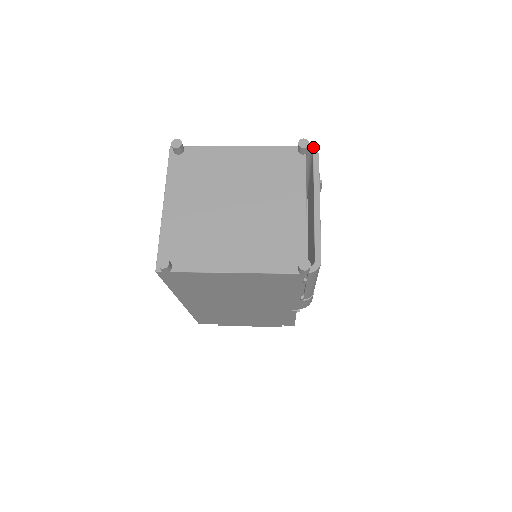
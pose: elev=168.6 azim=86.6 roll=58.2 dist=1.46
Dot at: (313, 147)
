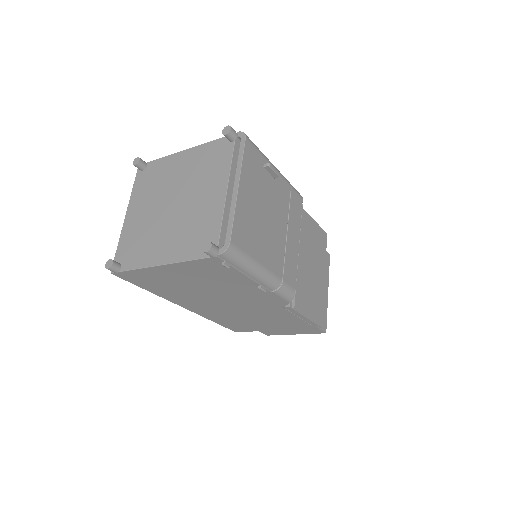
Dot at: (242, 132)
